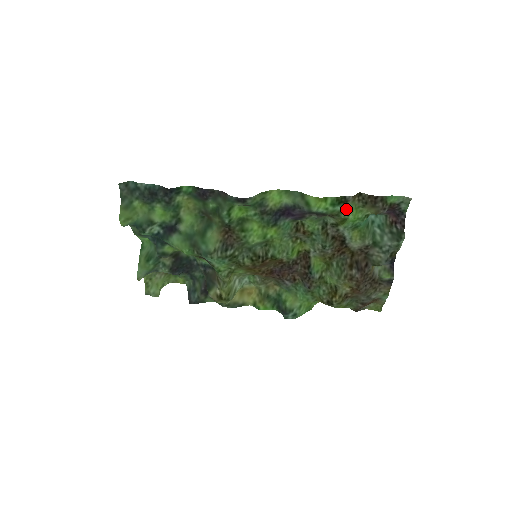
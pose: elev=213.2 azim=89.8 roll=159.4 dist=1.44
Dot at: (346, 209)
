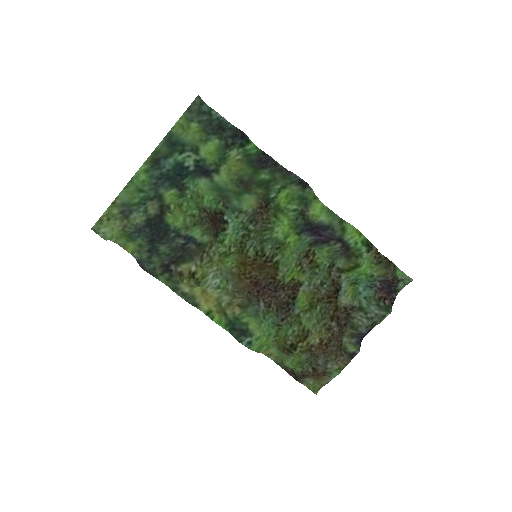
Dot at: (366, 256)
